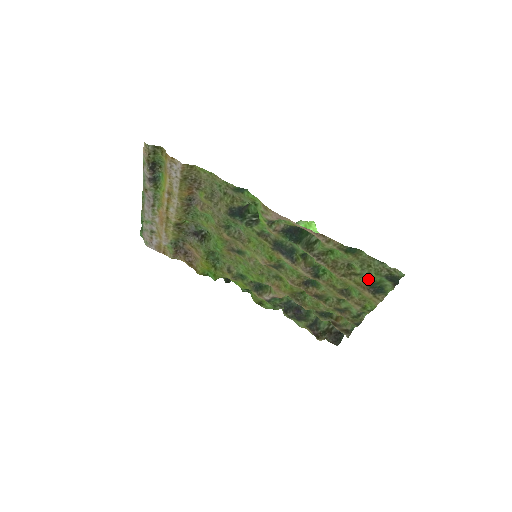
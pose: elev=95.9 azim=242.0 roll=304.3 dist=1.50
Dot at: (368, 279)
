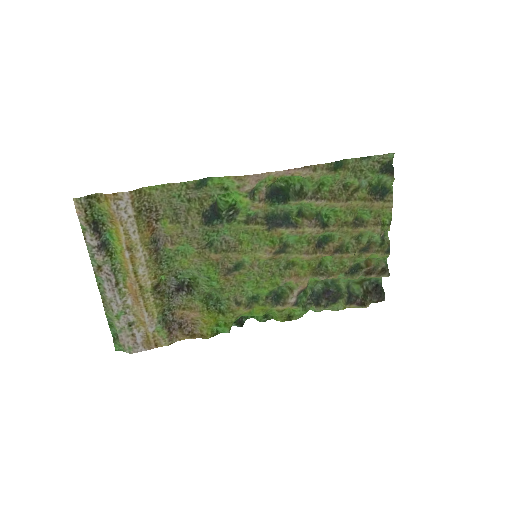
Dot at: (369, 186)
